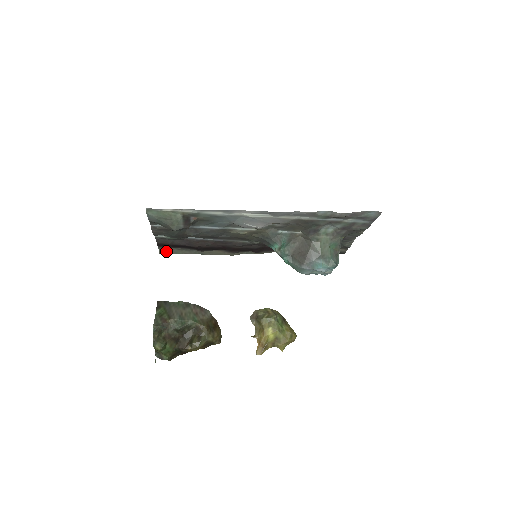
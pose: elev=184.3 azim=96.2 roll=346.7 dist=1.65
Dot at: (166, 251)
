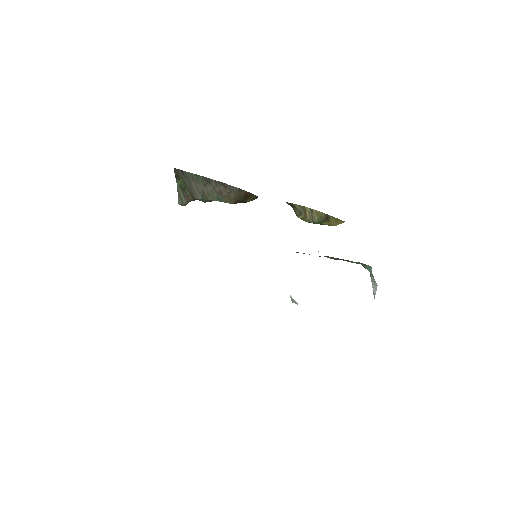
Dot at: occluded
